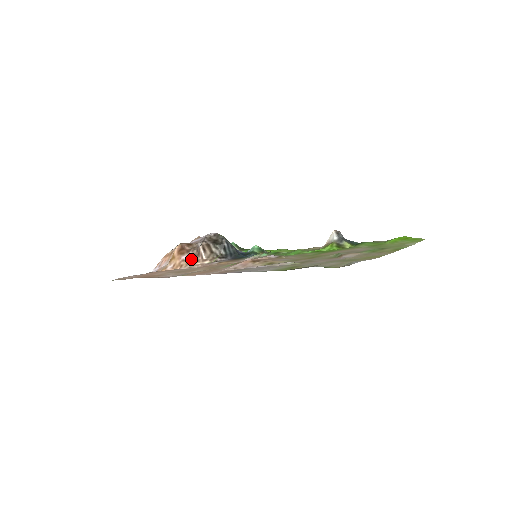
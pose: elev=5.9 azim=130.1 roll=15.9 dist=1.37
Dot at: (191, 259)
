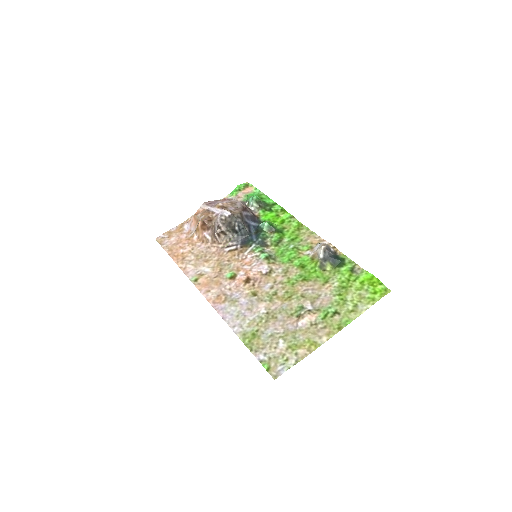
Dot at: (210, 238)
